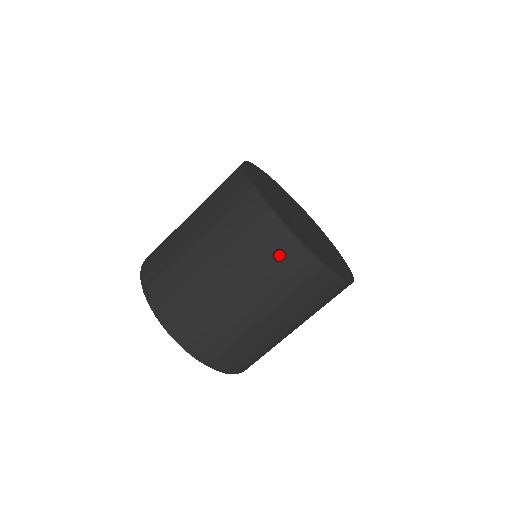
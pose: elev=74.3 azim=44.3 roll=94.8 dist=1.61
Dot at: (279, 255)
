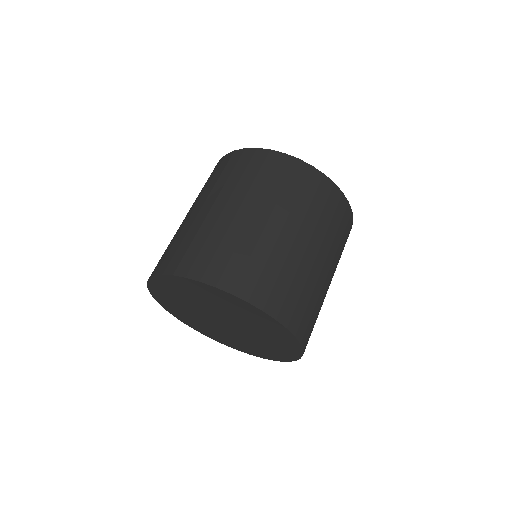
Dot at: (283, 173)
